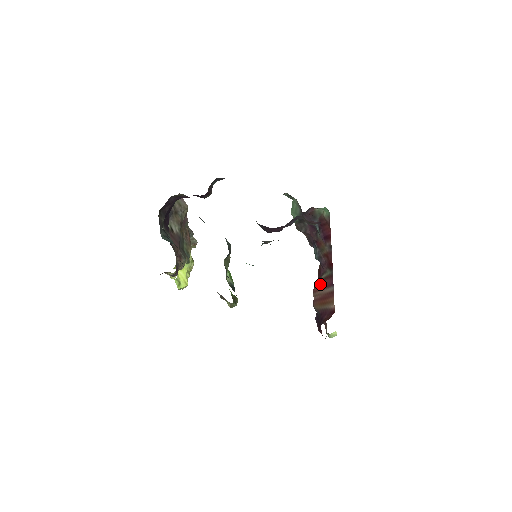
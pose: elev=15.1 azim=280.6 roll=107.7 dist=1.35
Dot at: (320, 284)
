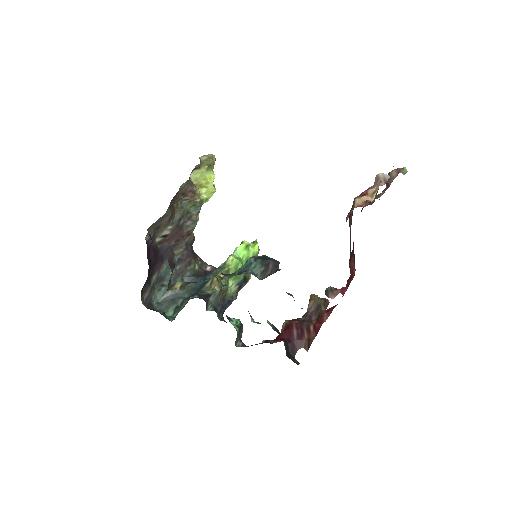
Dot at: occluded
